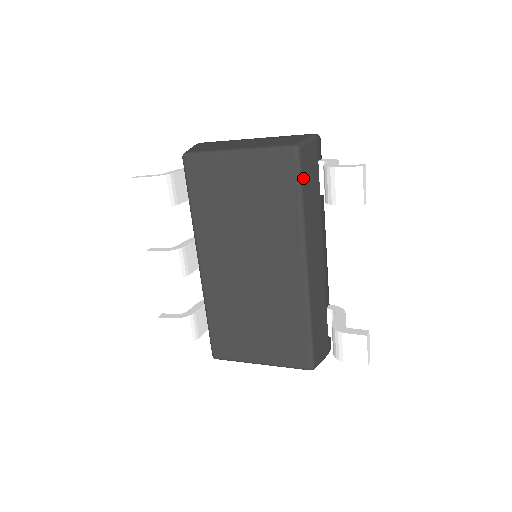
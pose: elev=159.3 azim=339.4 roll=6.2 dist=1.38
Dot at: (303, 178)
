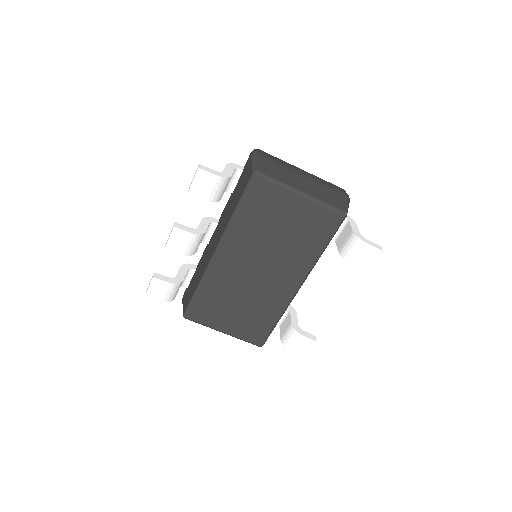
Dot at: (335, 233)
